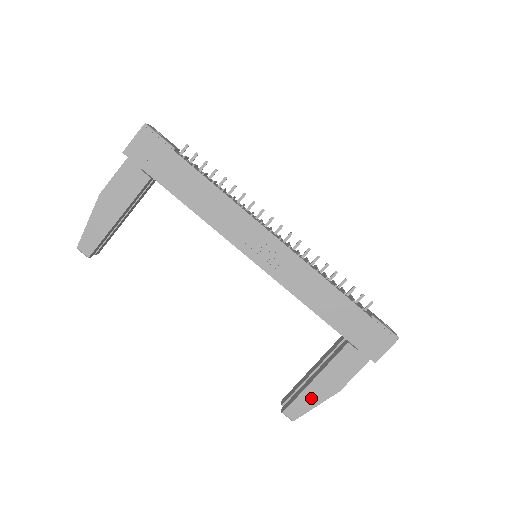
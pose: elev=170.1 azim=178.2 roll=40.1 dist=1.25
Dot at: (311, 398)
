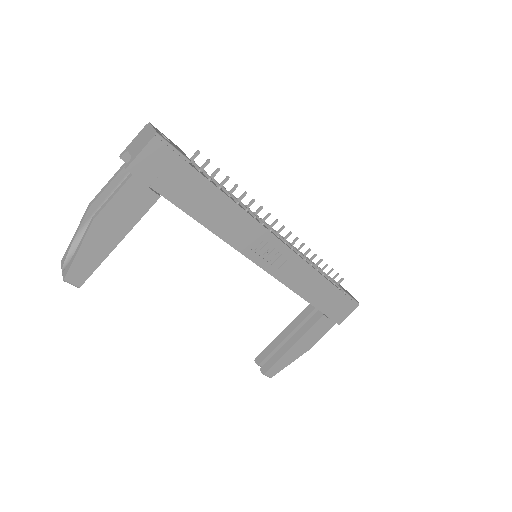
Dot at: (288, 359)
